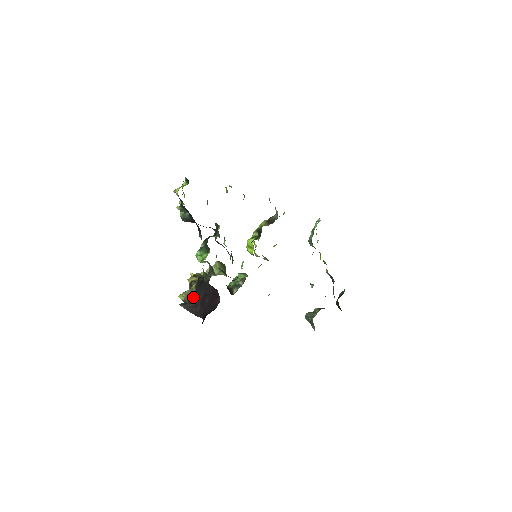
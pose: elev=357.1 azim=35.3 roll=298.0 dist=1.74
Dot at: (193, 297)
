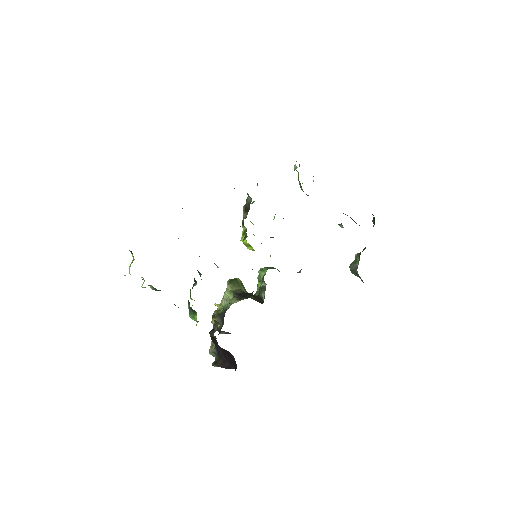
Dot at: (217, 354)
